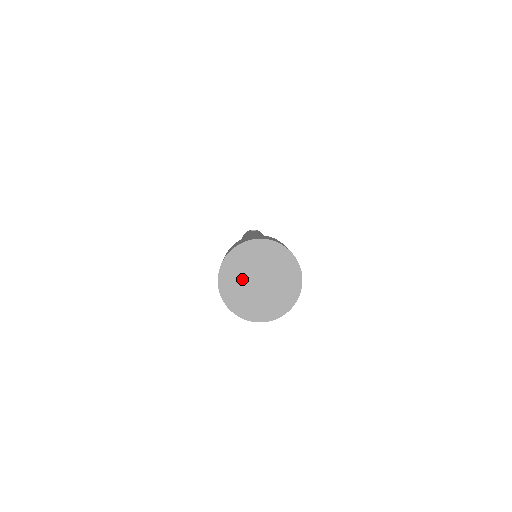
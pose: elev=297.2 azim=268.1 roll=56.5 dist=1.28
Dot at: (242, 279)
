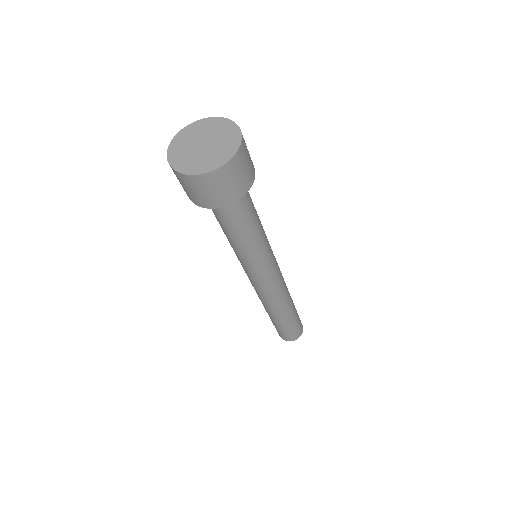
Dot at: (189, 153)
